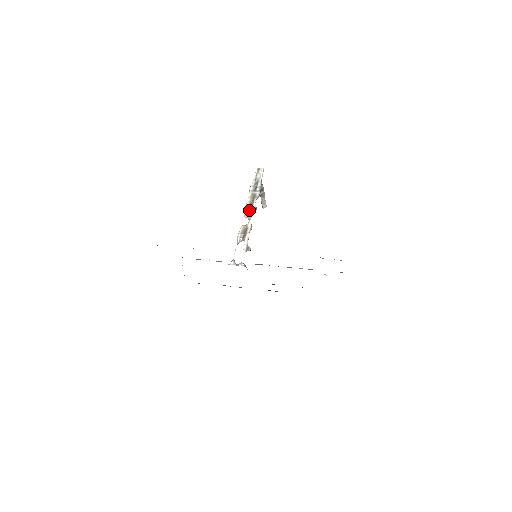
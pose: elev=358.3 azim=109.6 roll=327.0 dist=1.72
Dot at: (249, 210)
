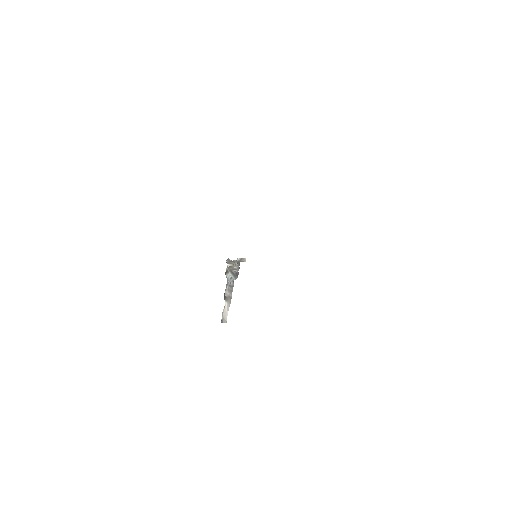
Dot at: occluded
